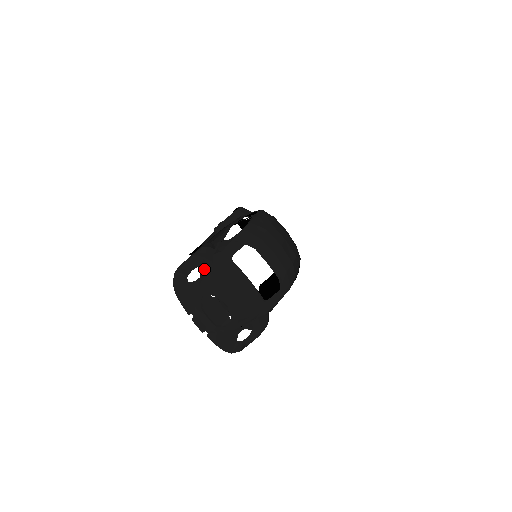
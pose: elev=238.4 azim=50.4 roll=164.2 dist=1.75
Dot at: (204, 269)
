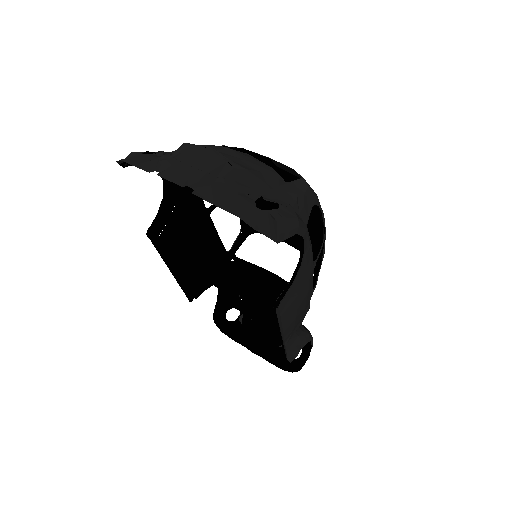
Dot at: occluded
